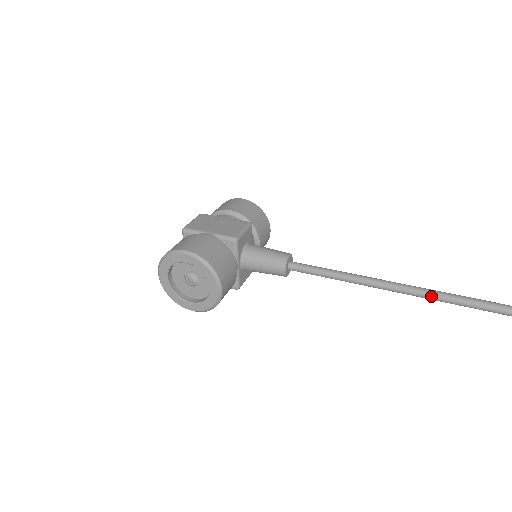
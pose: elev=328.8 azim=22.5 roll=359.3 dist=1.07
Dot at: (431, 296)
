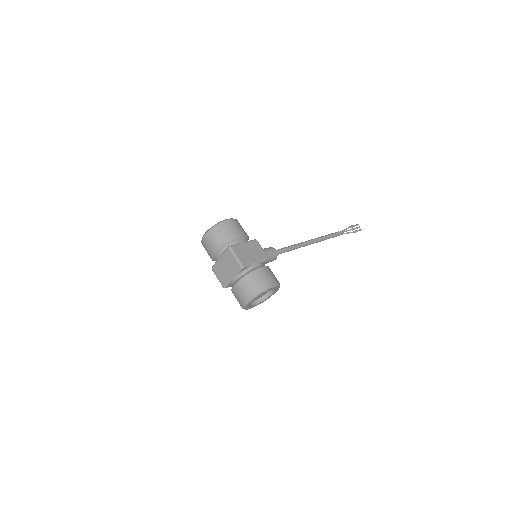
Dot at: (320, 241)
